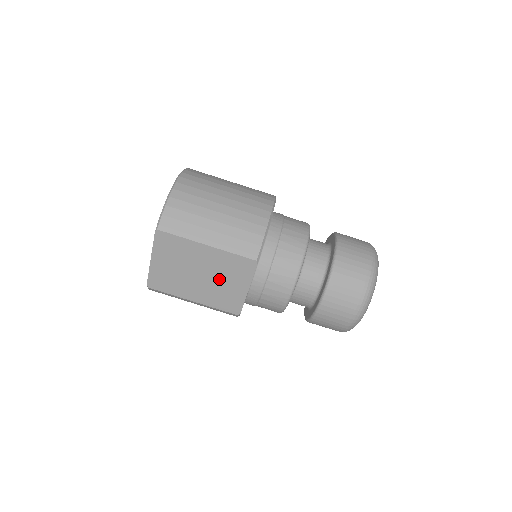
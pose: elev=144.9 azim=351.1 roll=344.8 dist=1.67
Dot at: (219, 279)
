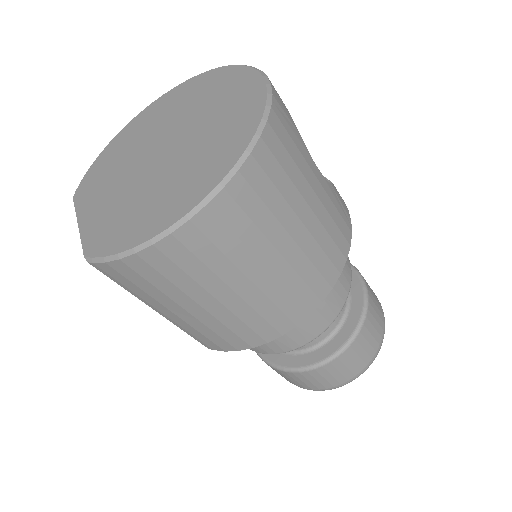
Dot at: occluded
